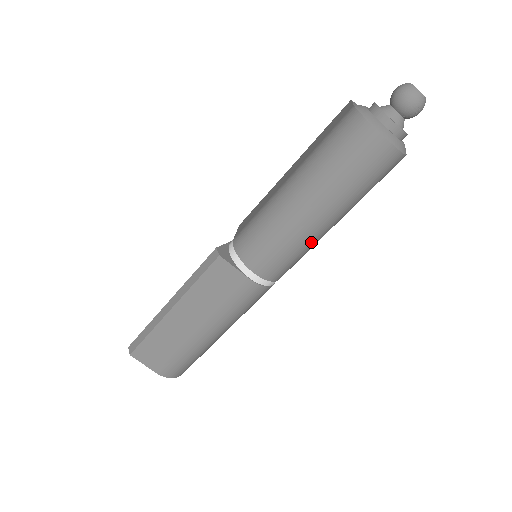
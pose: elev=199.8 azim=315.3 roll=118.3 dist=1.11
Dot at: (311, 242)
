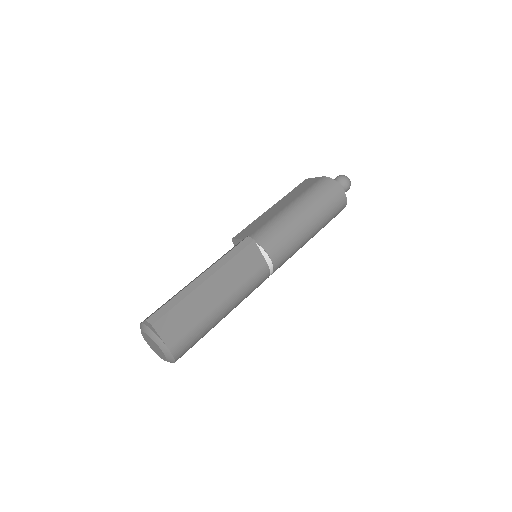
Dot at: (300, 247)
